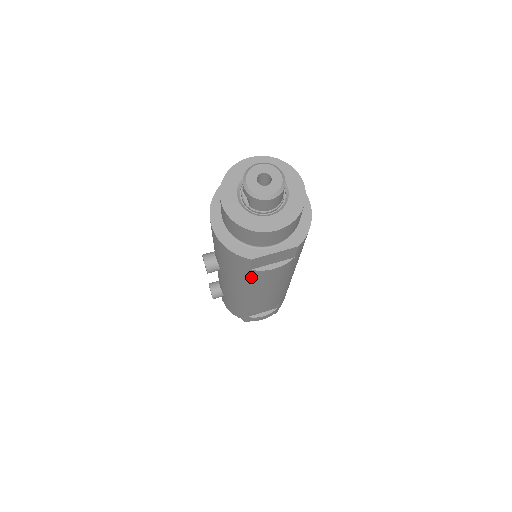
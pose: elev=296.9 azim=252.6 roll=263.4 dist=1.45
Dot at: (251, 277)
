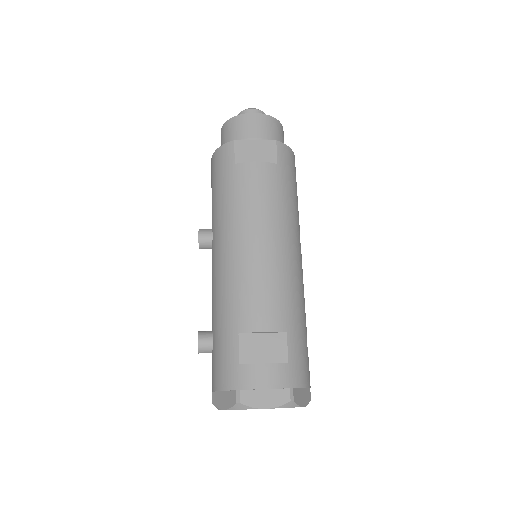
Dot at: (236, 184)
